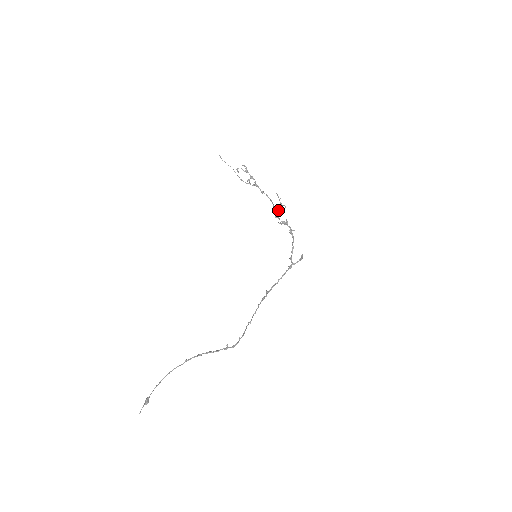
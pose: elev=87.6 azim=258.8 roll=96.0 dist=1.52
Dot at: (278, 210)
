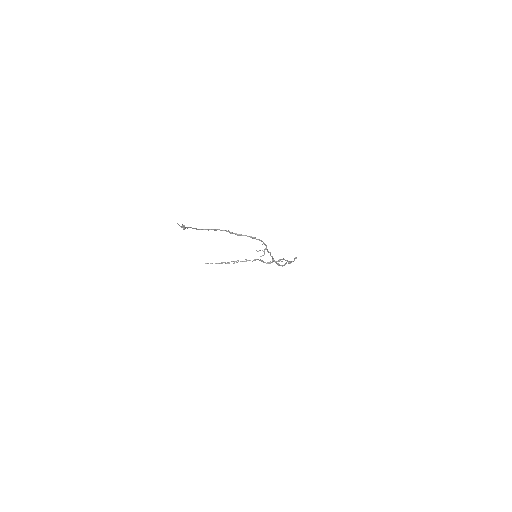
Dot at: (262, 255)
